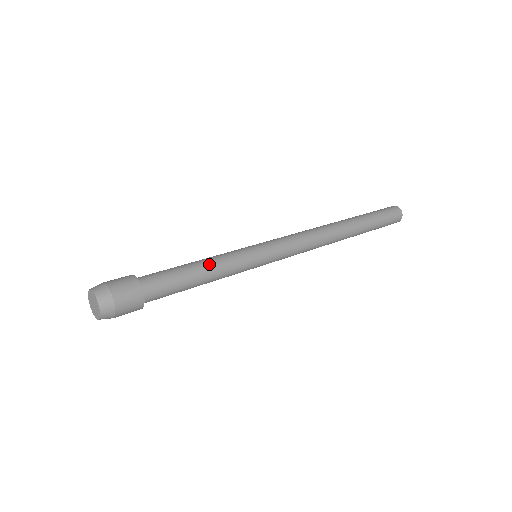
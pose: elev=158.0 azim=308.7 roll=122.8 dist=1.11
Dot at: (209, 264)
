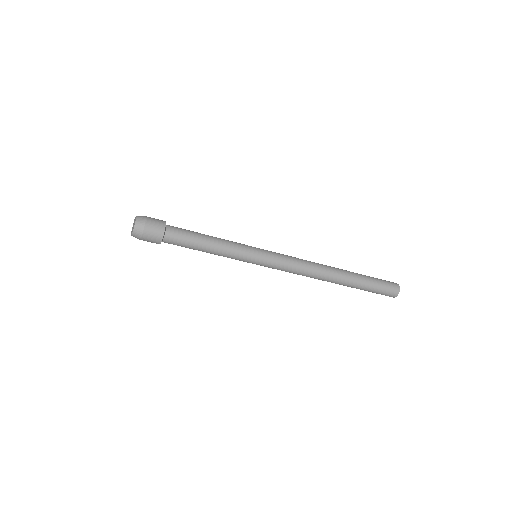
Dot at: occluded
